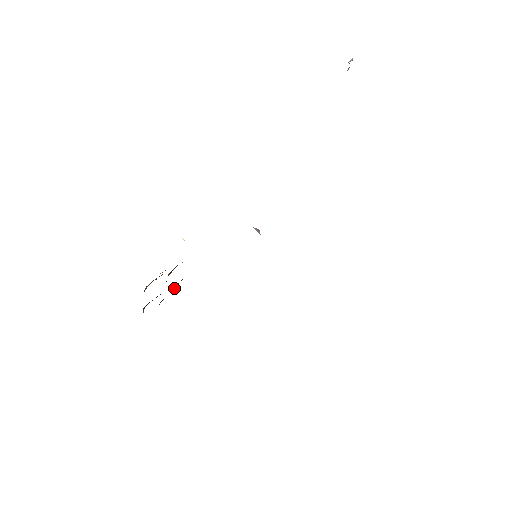
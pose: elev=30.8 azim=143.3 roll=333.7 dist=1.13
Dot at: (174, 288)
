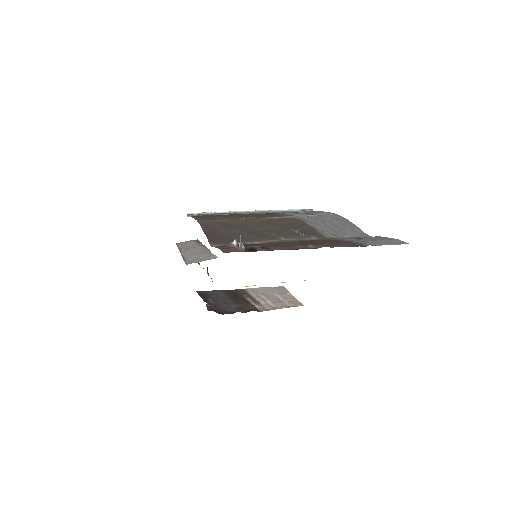
Dot at: occluded
